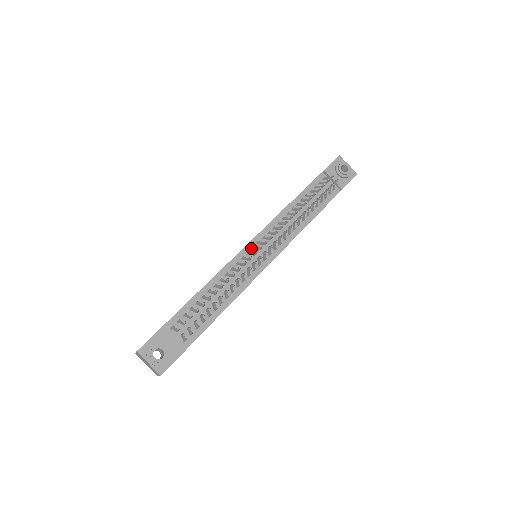
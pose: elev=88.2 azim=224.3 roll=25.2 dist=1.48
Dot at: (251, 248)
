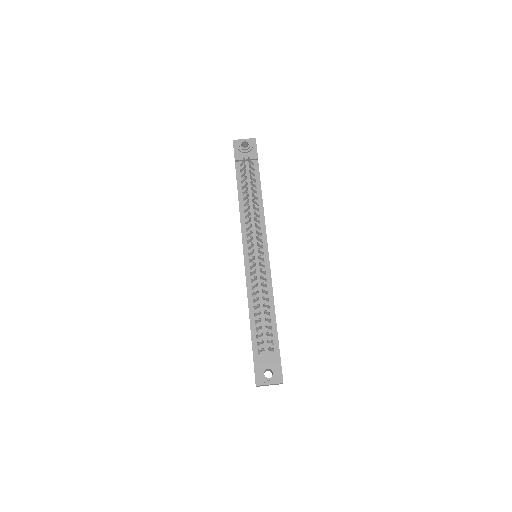
Dot at: (248, 256)
